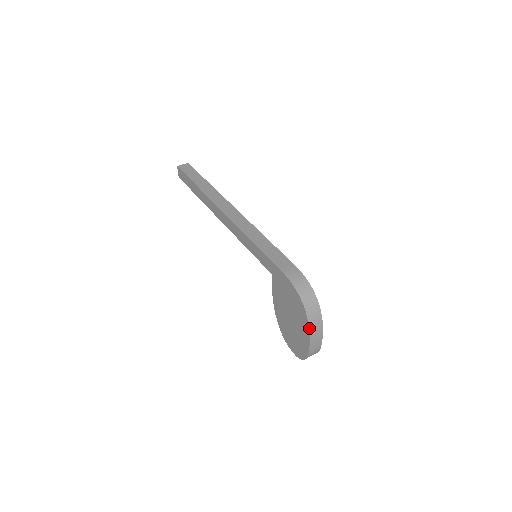
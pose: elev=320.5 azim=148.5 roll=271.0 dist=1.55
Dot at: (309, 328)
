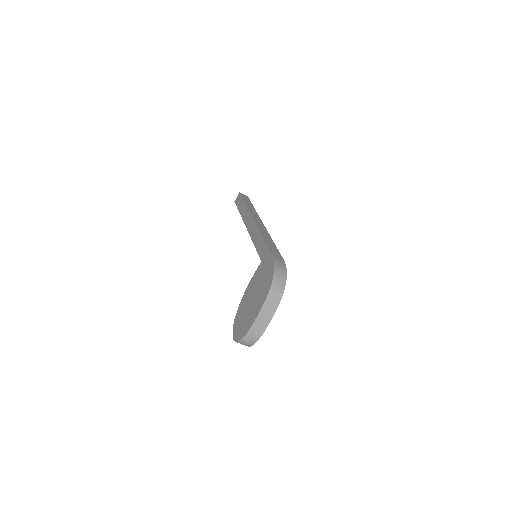
Dot at: (264, 303)
